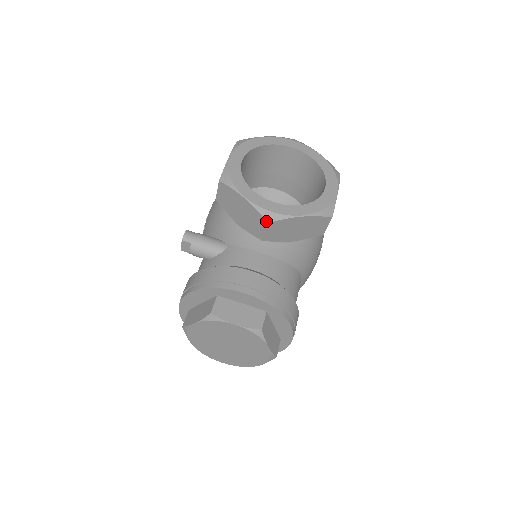
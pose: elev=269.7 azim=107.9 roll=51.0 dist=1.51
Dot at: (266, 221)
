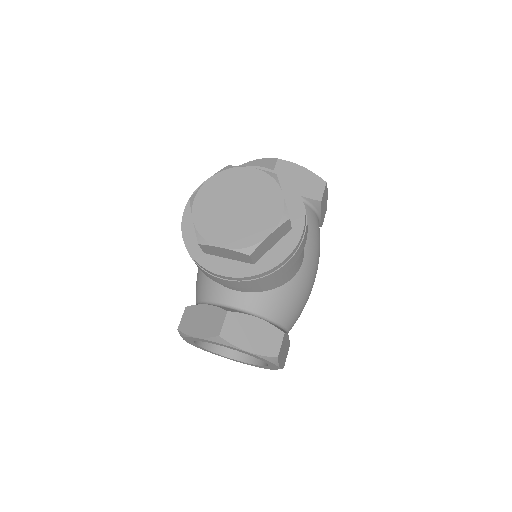
Dot at: (276, 158)
